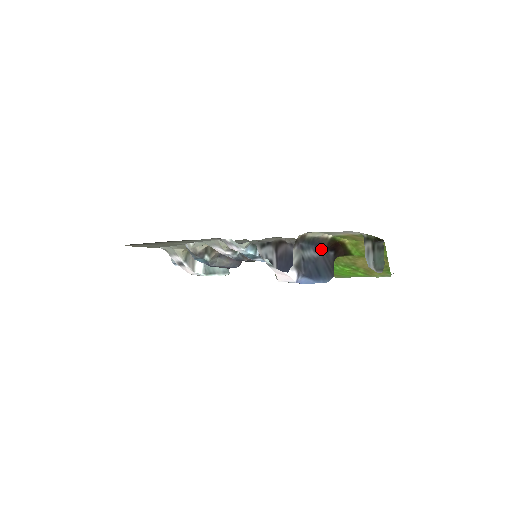
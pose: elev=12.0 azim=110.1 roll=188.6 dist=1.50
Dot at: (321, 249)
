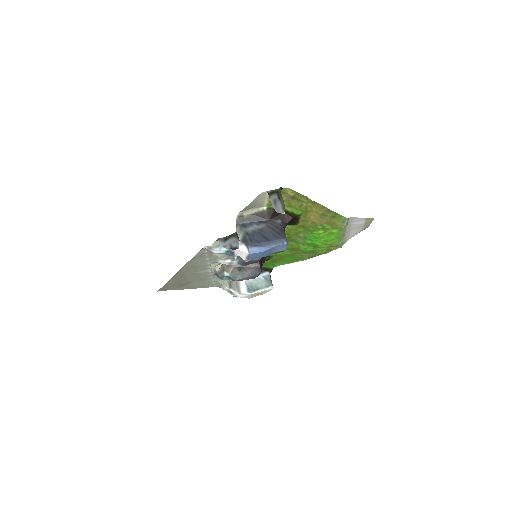
Dot at: (264, 221)
